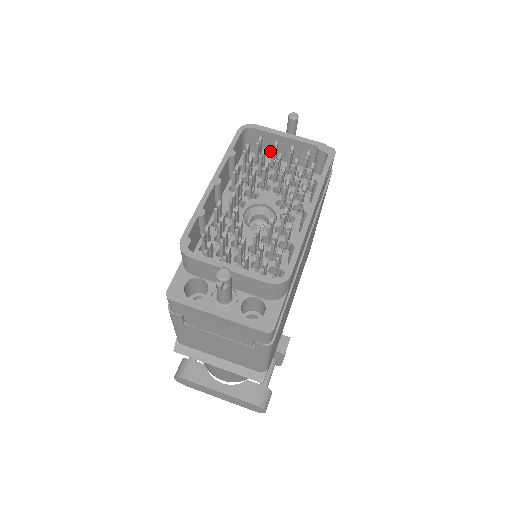
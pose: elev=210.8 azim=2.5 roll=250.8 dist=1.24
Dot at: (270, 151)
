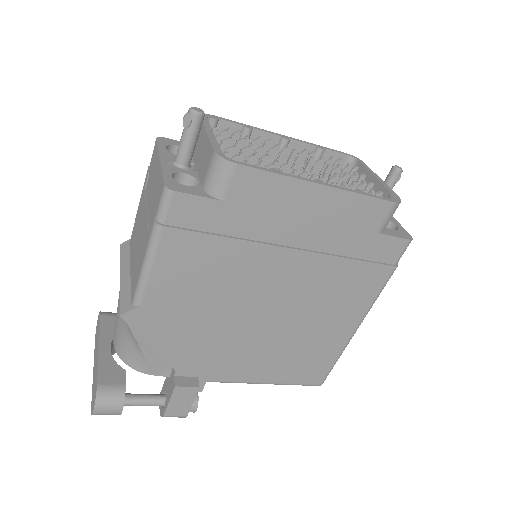
Dot at: occluded
